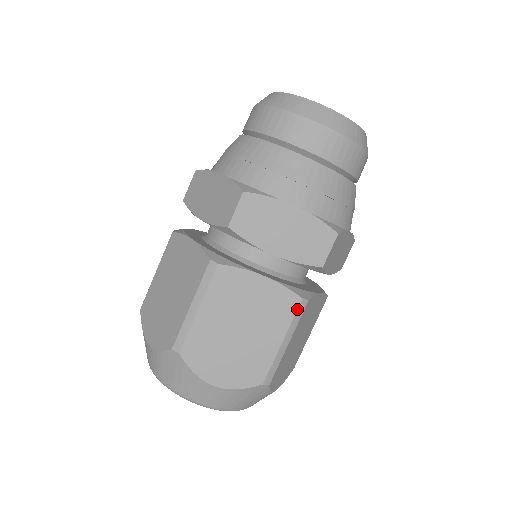
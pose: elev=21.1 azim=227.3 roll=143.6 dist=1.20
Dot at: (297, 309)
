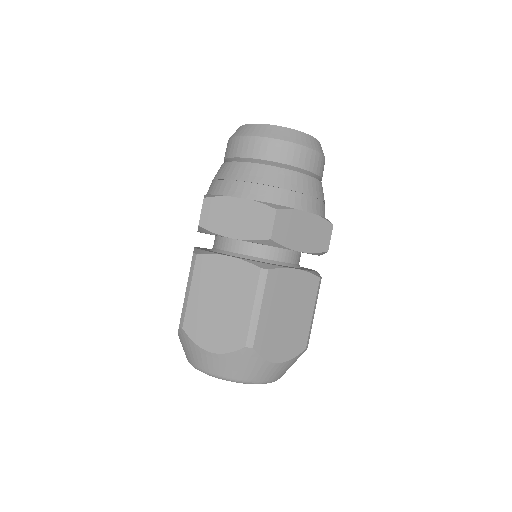
Dot at: (258, 278)
